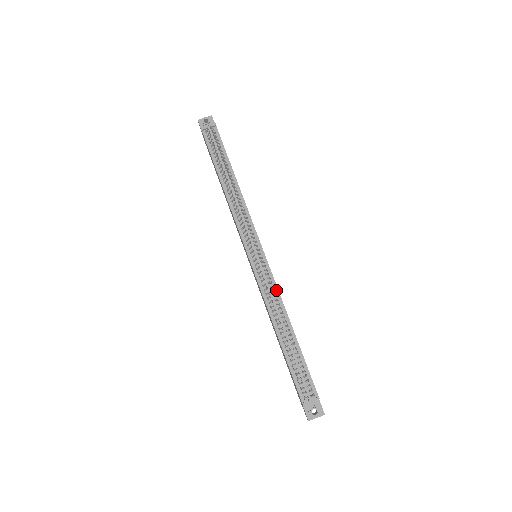
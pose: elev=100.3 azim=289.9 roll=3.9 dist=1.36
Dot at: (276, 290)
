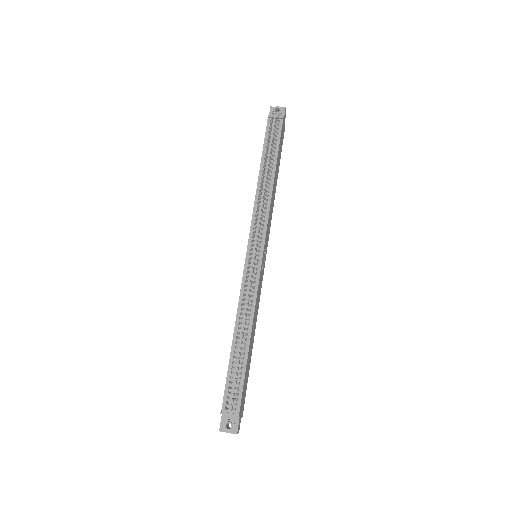
Dot at: (255, 296)
